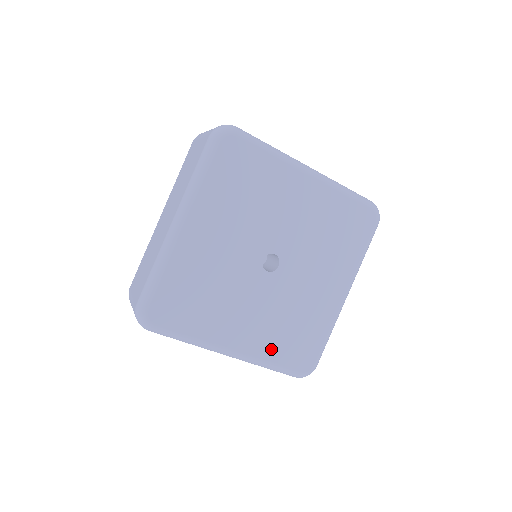
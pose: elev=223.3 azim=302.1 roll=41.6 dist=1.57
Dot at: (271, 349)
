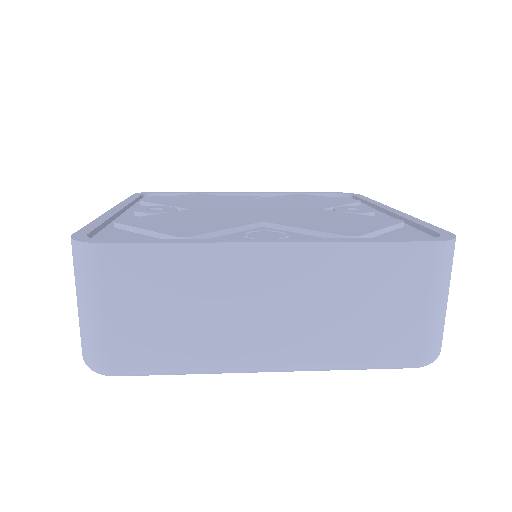
Dot at: occluded
